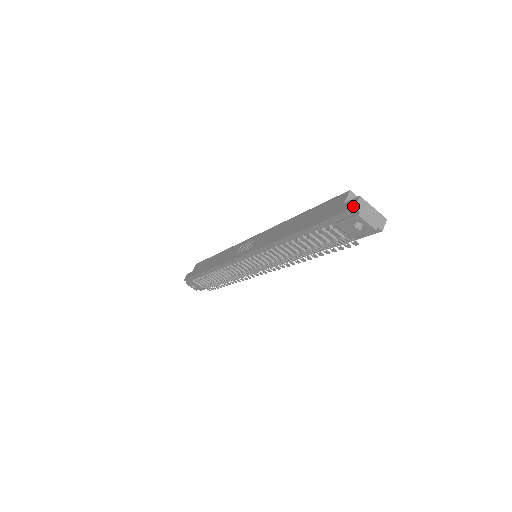
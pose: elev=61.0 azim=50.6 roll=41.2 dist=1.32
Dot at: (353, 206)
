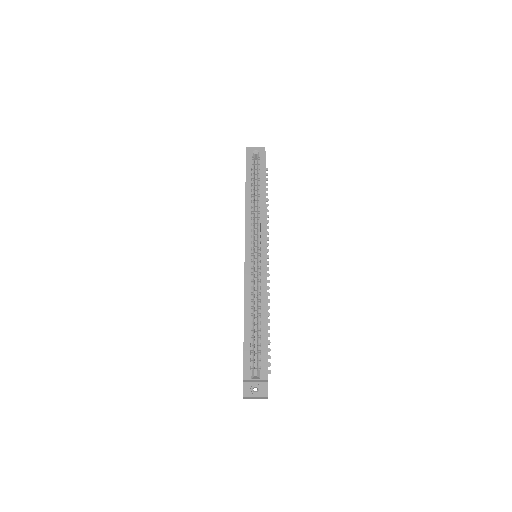
Dot at: occluded
